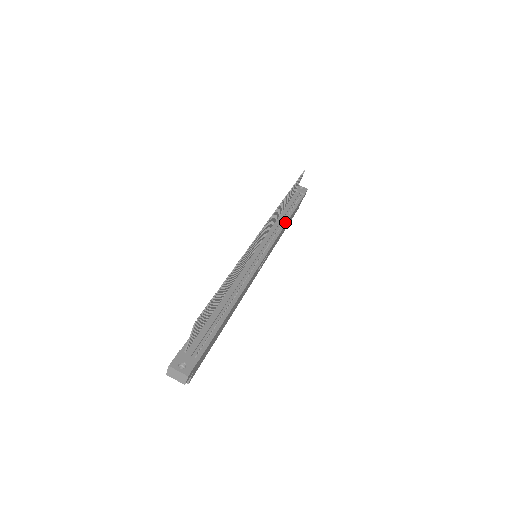
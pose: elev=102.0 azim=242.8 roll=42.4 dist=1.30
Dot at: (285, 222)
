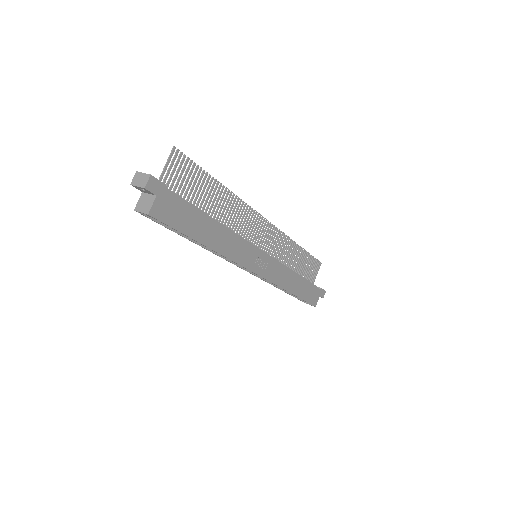
Dot at: (294, 272)
